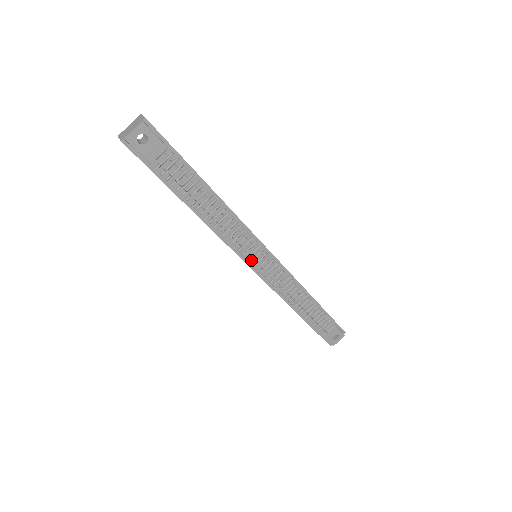
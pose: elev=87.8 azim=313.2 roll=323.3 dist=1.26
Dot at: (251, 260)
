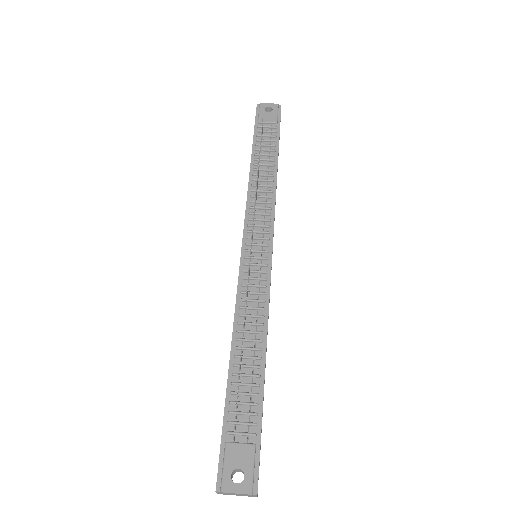
Dot at: (250, 236)
